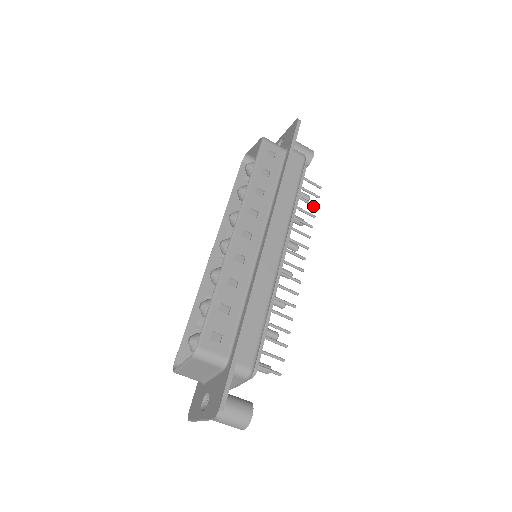
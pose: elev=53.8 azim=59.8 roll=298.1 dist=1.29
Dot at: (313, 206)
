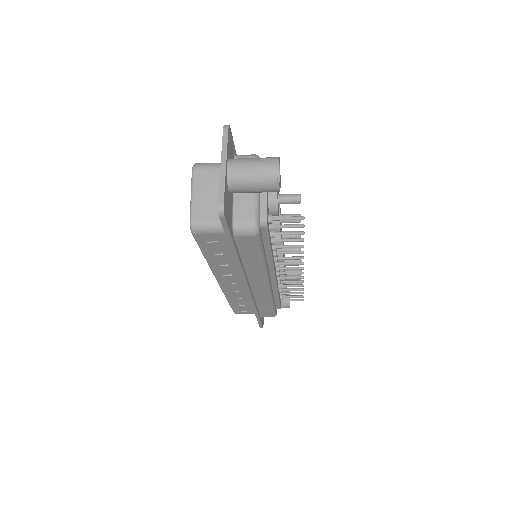
Dot at: (298, 234)
